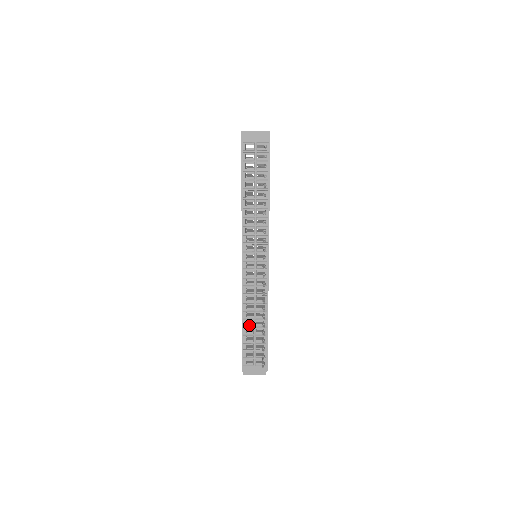
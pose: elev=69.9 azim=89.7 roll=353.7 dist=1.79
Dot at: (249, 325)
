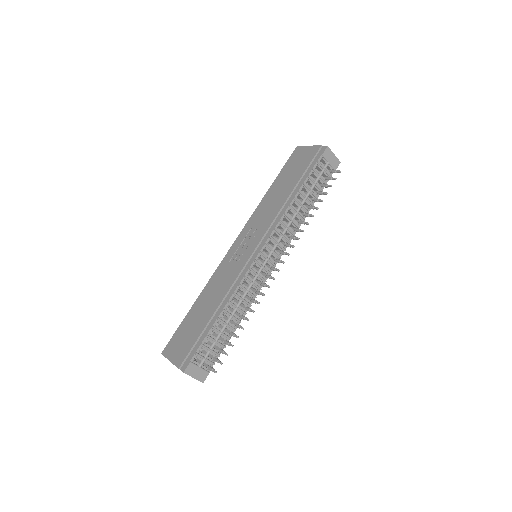
Dot at: (223, 319)
